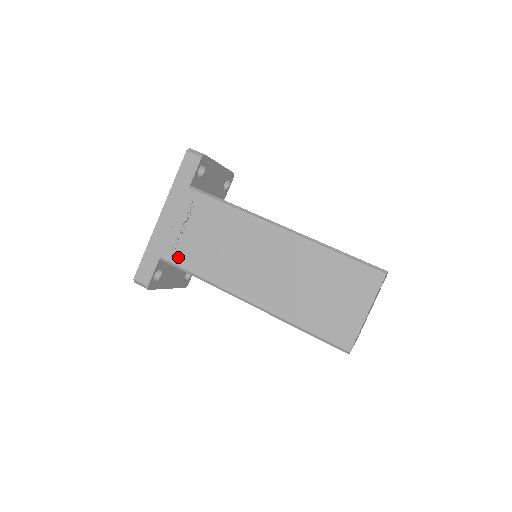
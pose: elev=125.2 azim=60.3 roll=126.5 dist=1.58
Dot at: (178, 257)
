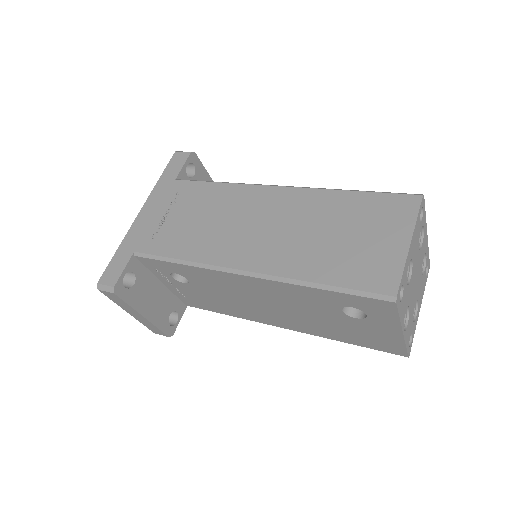
Dot at: (156, 246)
